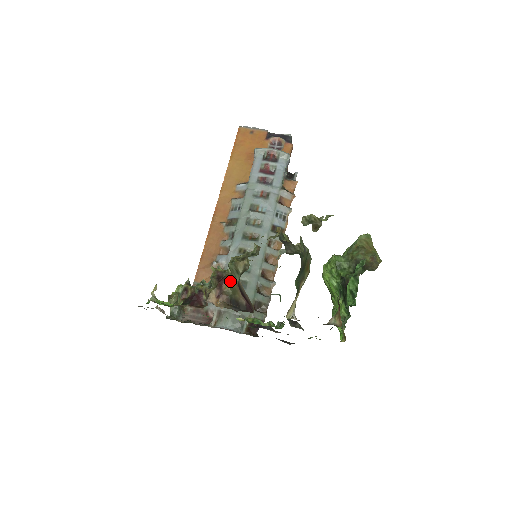
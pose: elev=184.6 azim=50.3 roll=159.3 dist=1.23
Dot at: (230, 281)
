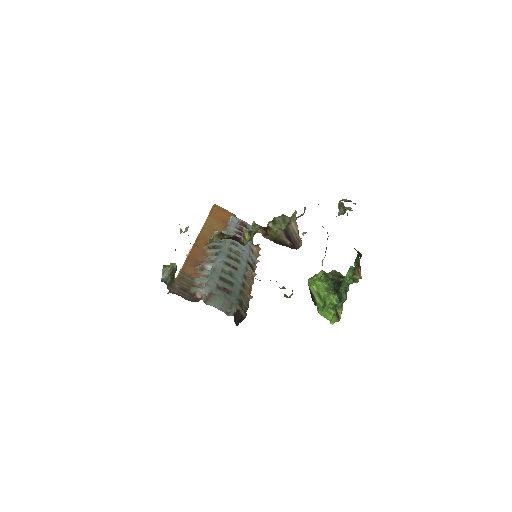
Dot at: (273, 230)
